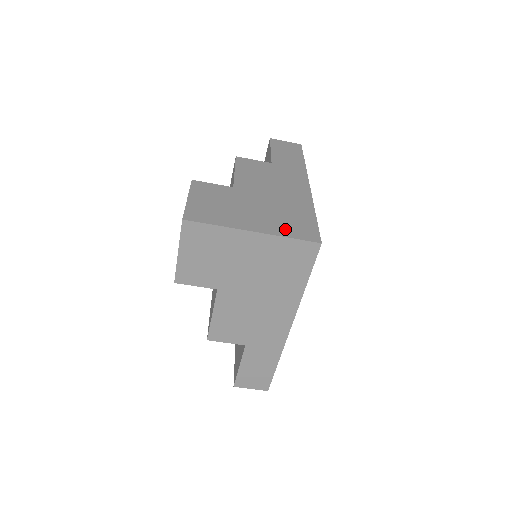
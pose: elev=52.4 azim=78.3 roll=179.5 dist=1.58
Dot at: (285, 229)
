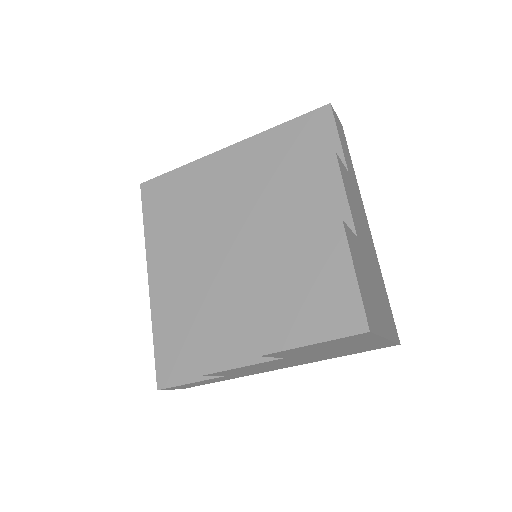
Dot at: (390, 326)
